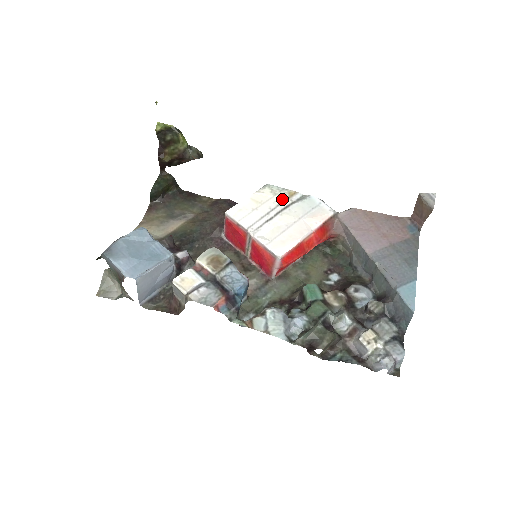
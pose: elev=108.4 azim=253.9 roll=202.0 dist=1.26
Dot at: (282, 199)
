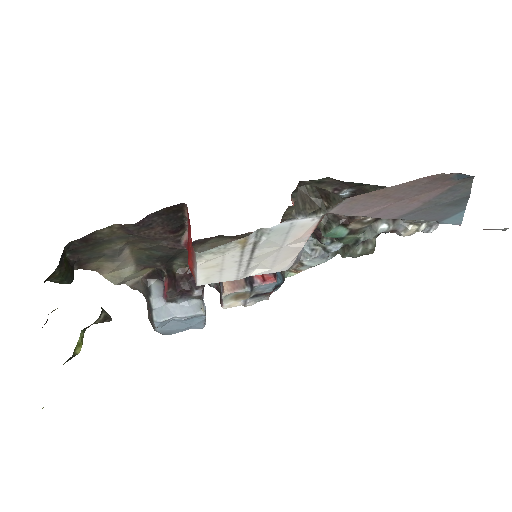
Dot at: (238, 251)
